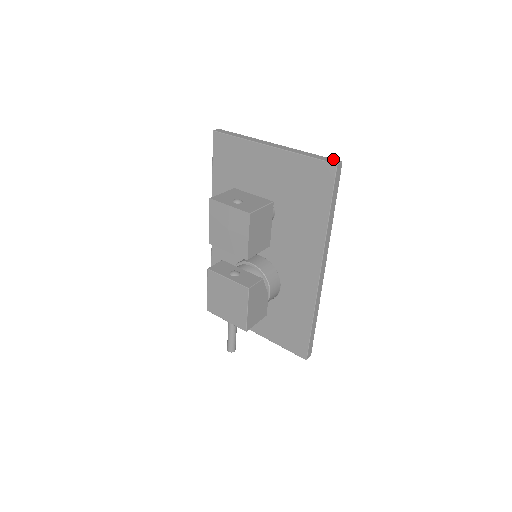
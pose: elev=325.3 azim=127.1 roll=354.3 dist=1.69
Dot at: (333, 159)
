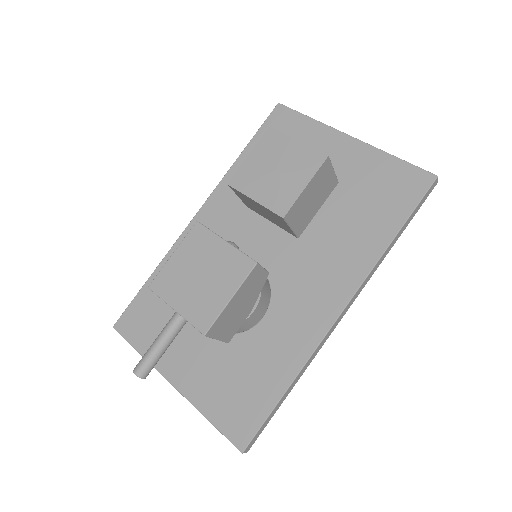
Dot at: occluded
